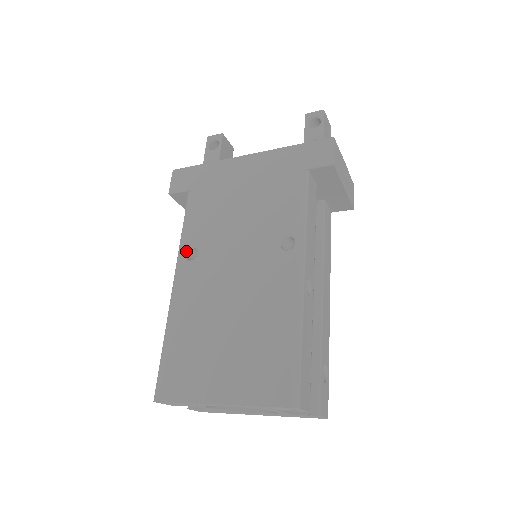
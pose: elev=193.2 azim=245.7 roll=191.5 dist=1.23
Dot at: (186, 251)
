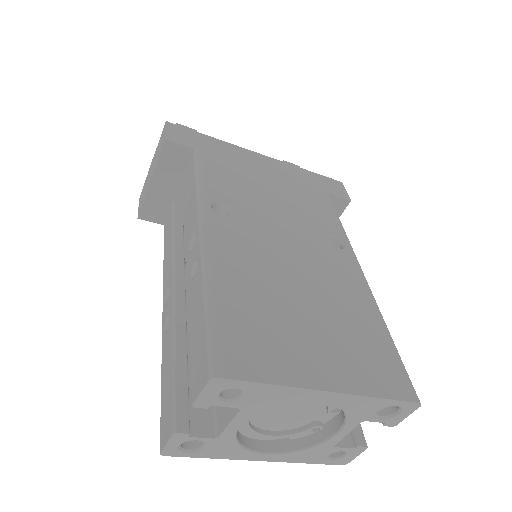
Dot at: (212, 204)
